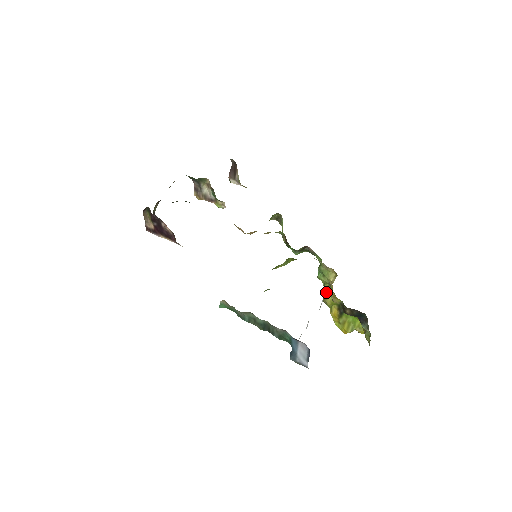
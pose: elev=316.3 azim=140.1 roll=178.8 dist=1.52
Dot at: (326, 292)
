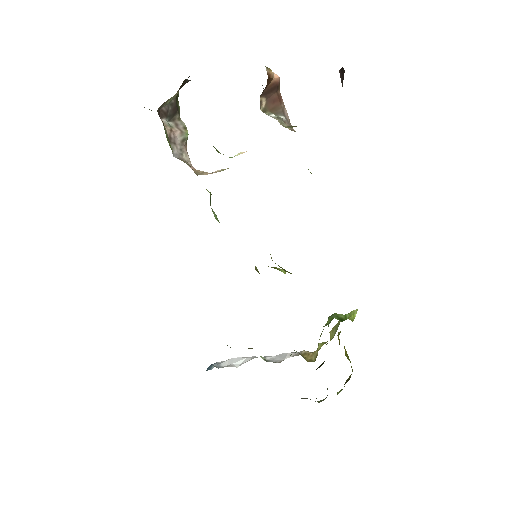
Dot at: (336, 327)
